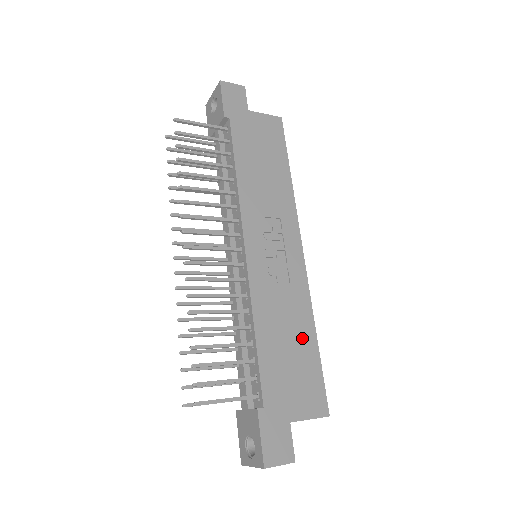
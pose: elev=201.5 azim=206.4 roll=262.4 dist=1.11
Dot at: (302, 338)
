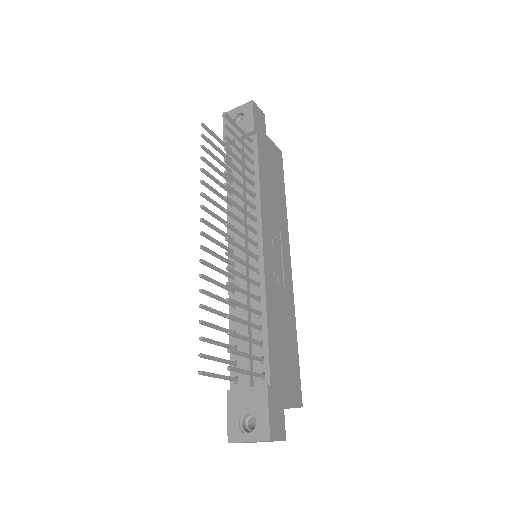
Dot at: (290, 335)
